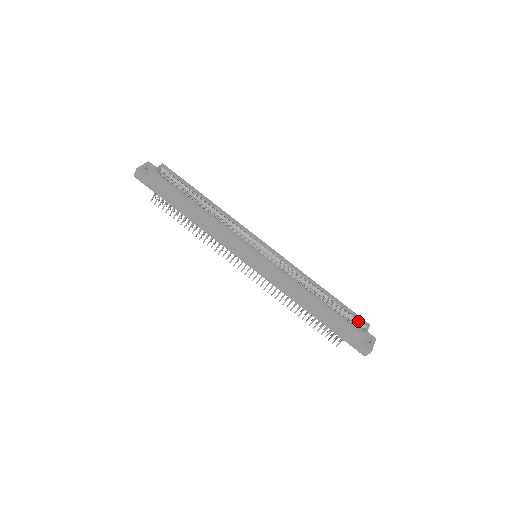
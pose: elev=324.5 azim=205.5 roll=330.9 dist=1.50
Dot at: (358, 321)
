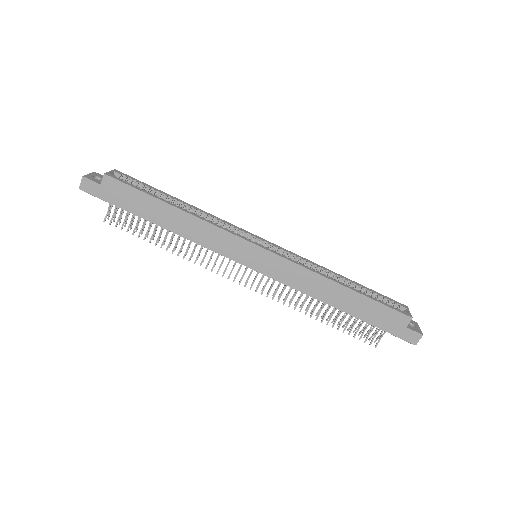
Dot at: (395, 304)
